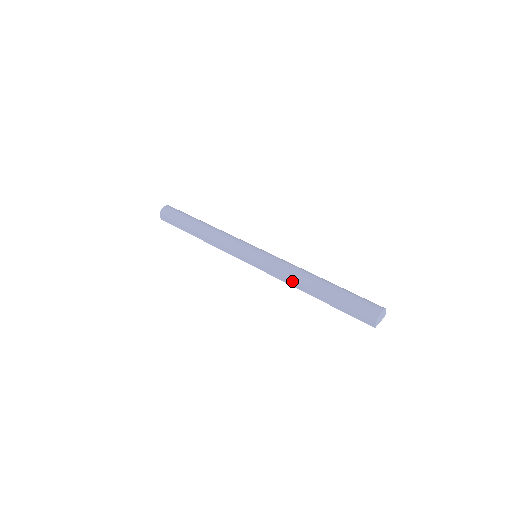
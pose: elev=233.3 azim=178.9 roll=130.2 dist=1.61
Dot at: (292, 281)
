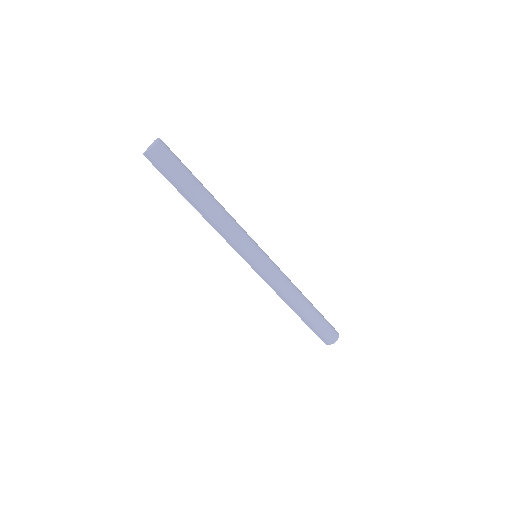
Dot at: (284, 296)
